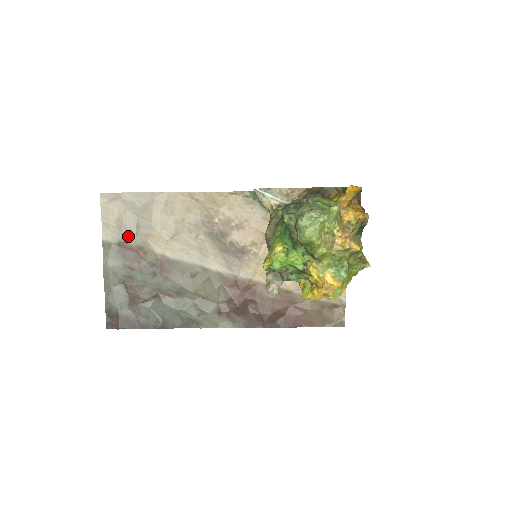
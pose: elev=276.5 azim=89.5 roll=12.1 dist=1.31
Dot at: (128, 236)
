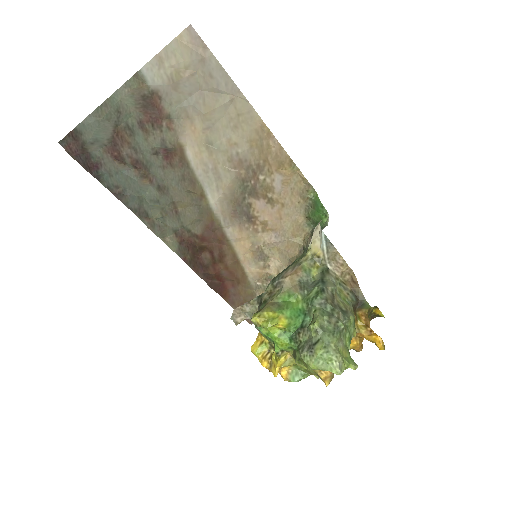
Dot at: (170, 97)
